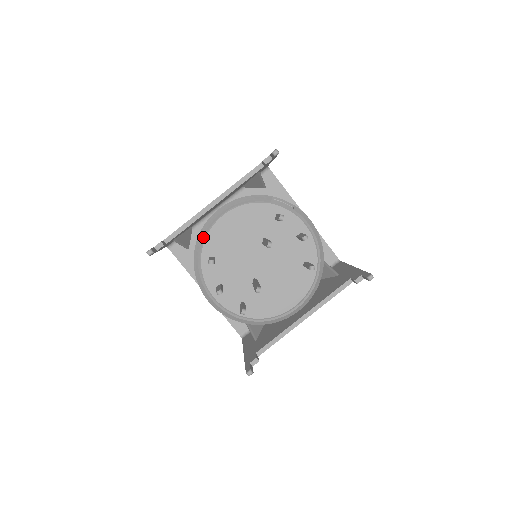
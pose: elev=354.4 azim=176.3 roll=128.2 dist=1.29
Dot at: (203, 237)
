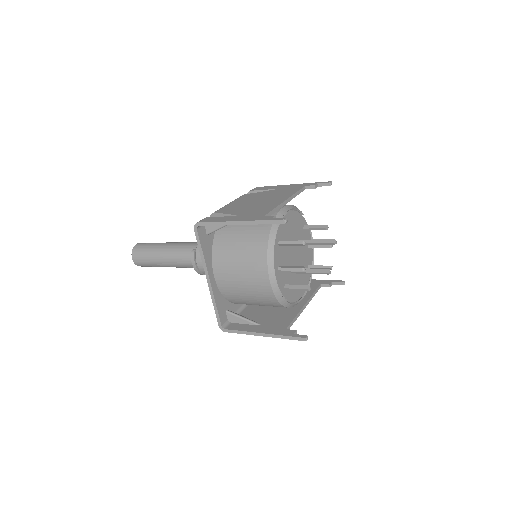
Dot at: (278, 224)
